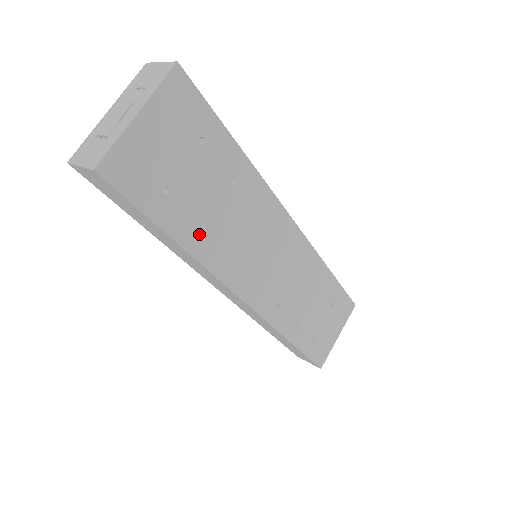
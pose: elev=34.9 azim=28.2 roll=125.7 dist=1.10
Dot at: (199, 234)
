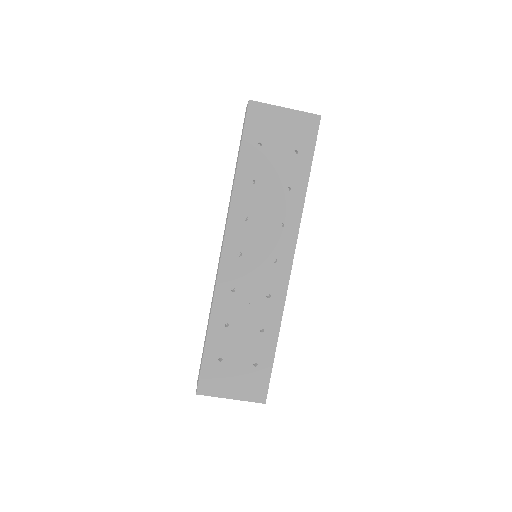
Dot at: (248, 182)
